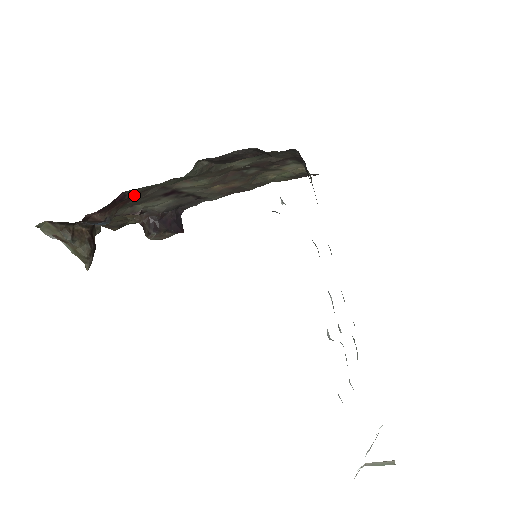
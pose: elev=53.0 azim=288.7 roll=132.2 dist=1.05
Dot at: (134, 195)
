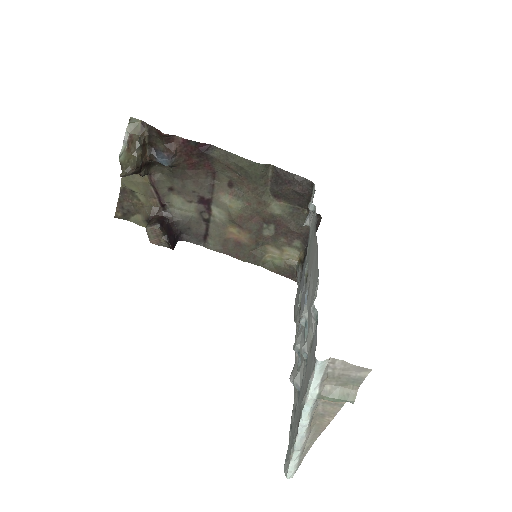
Dot at: (202, 163)
